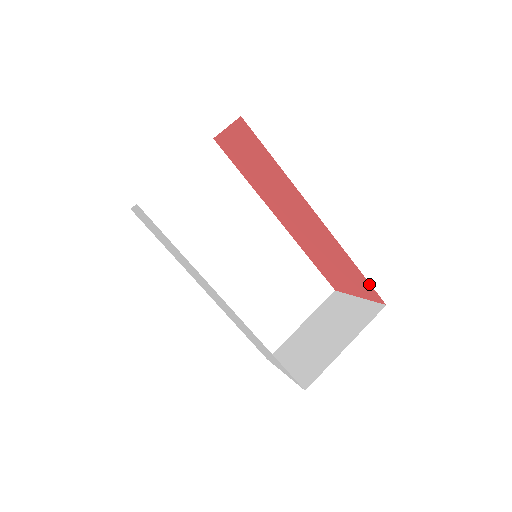
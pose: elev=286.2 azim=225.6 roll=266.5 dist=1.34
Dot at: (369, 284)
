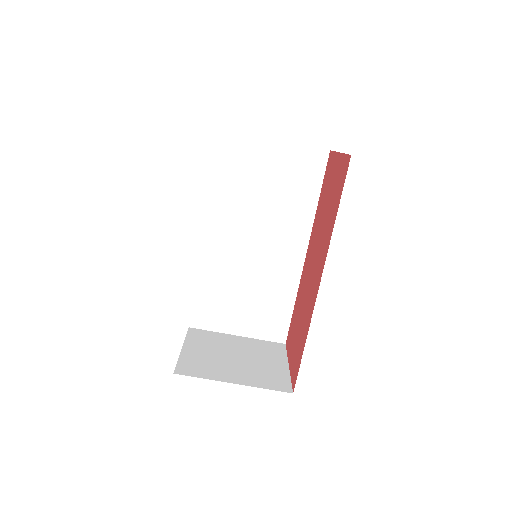
Dot at: (299, 366)
